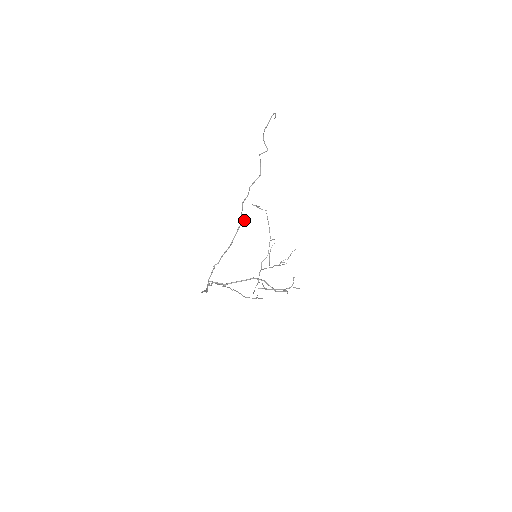
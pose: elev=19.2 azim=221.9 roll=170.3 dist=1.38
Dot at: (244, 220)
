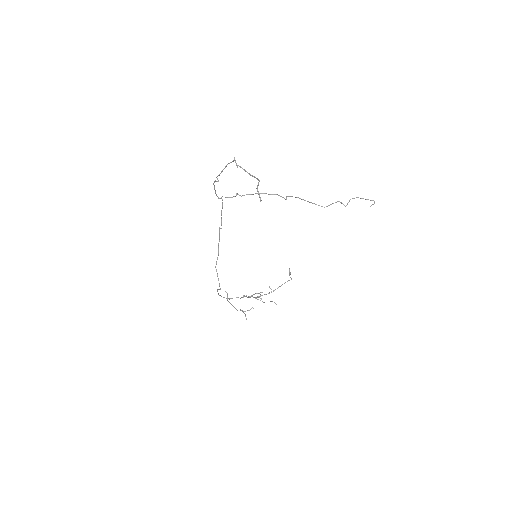
Dot at: (286, 198)
